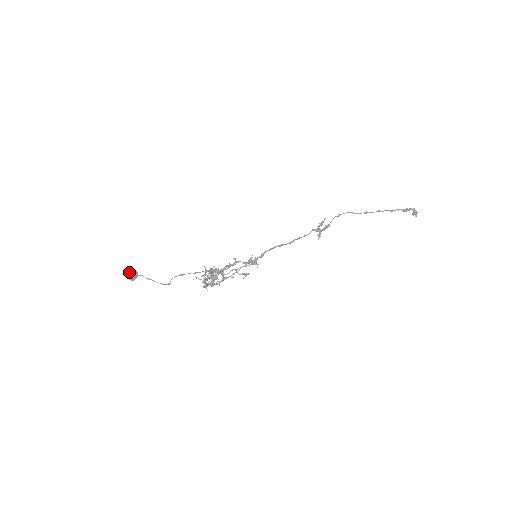
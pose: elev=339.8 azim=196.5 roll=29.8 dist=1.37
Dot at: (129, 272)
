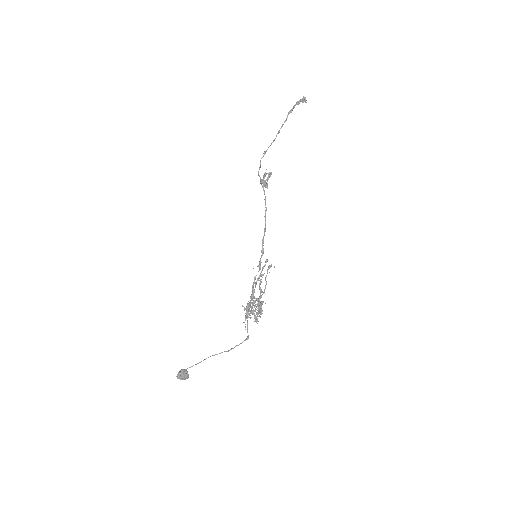
Dot at: (180, 377)
